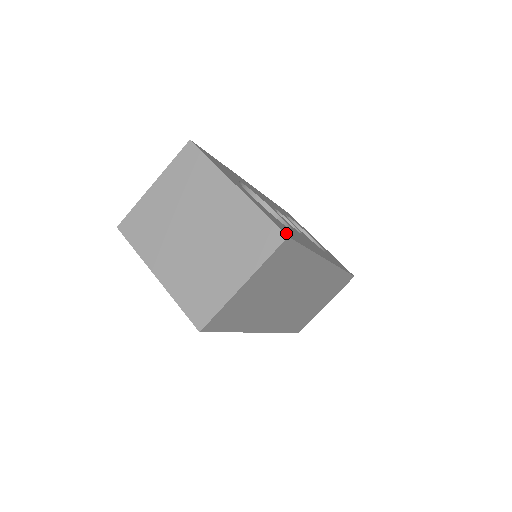
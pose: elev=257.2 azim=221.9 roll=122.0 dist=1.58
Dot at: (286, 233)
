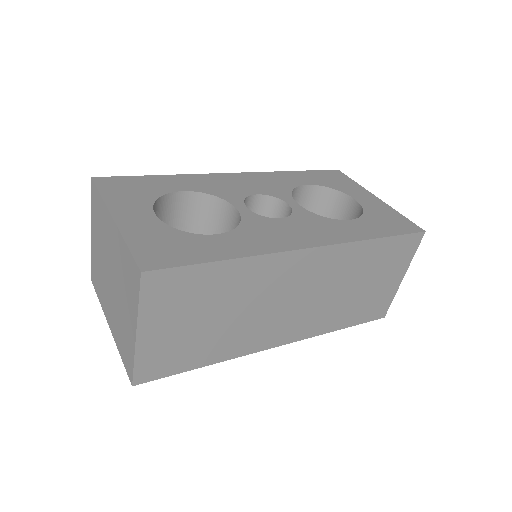
Dot at: (151, 263)
